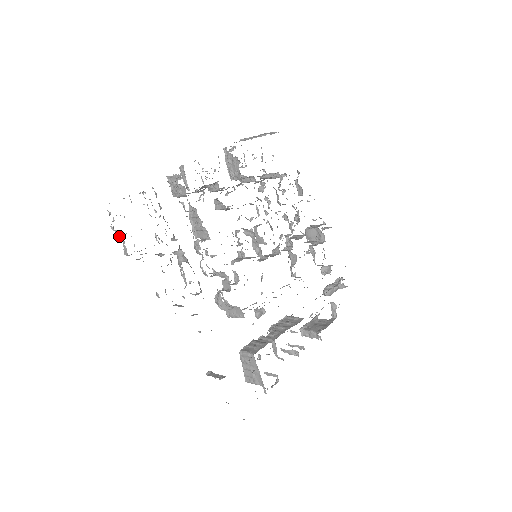
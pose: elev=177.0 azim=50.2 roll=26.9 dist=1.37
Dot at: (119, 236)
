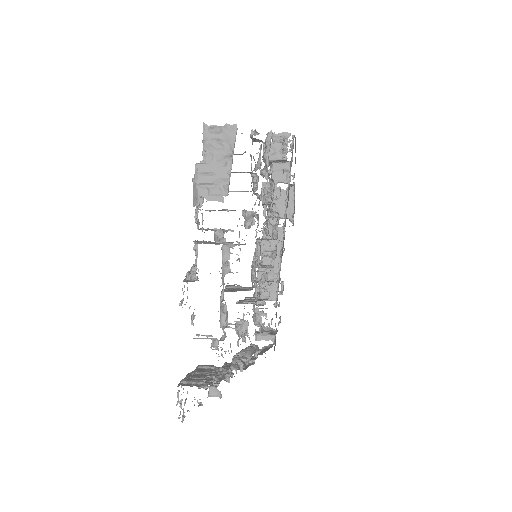
Dot at: occluded
